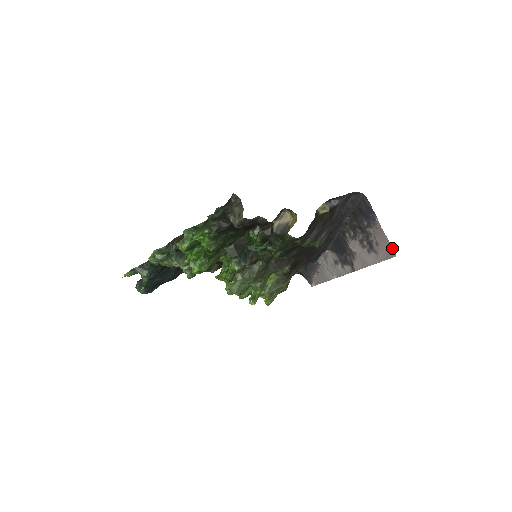
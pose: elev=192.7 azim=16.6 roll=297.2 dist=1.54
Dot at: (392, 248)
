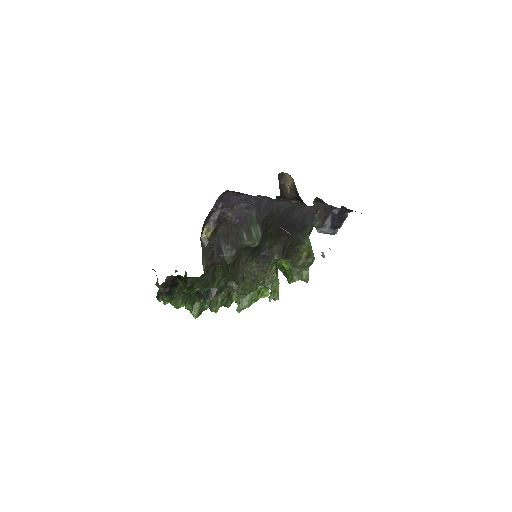
Dot at: occluded
